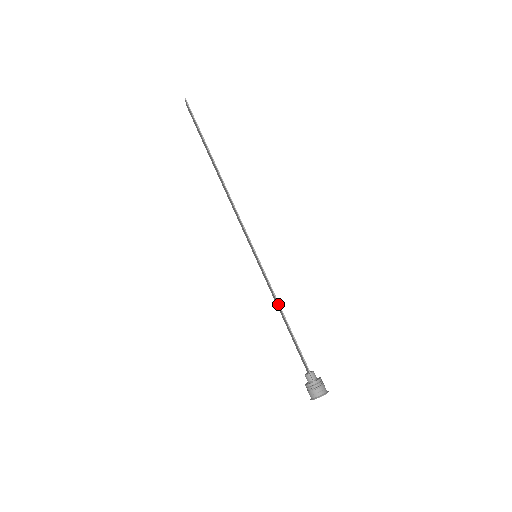
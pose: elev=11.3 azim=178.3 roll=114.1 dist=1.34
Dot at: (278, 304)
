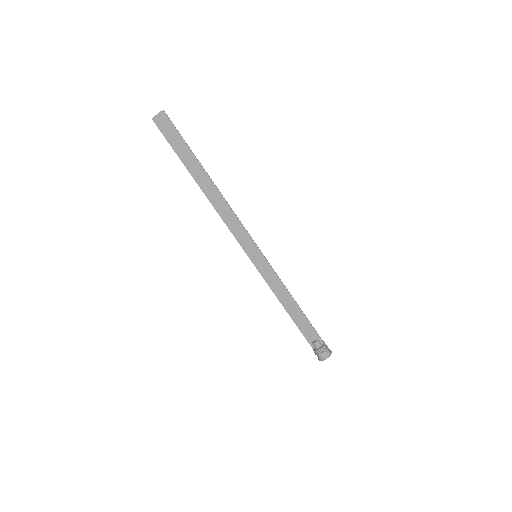
Dot at: occluded
